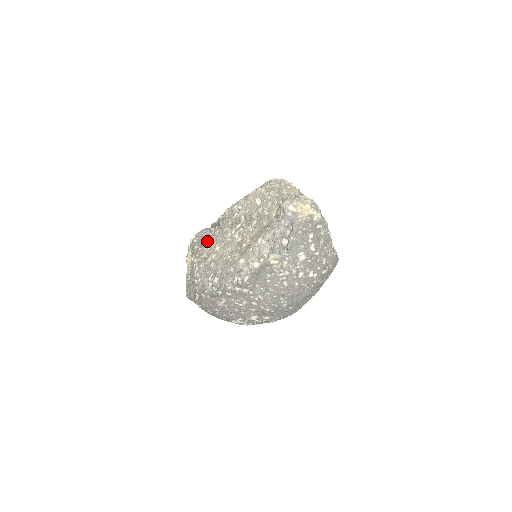
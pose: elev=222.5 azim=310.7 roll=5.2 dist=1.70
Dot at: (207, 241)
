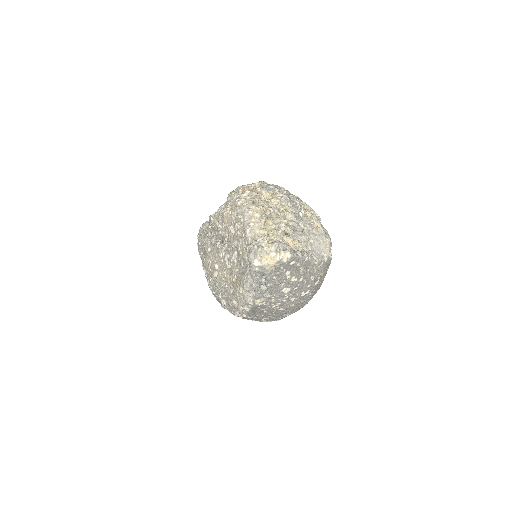
Dot at: (207, 252)
